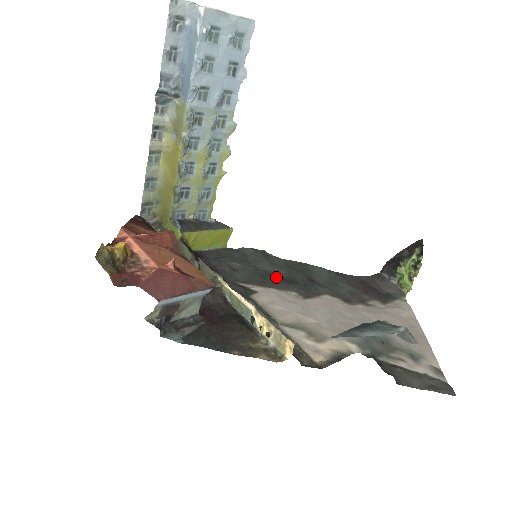
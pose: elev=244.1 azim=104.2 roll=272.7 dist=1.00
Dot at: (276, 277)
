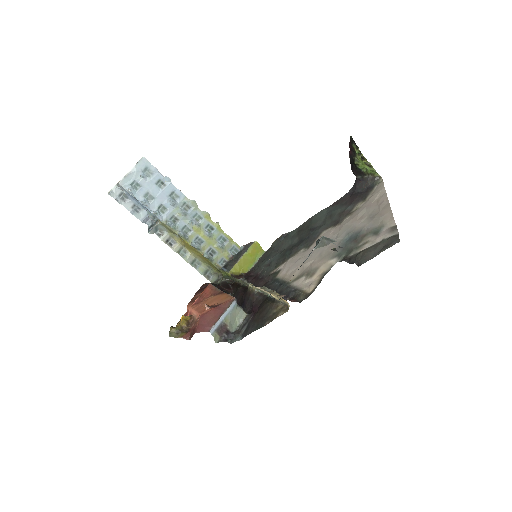
Dot at: (291, 248)
